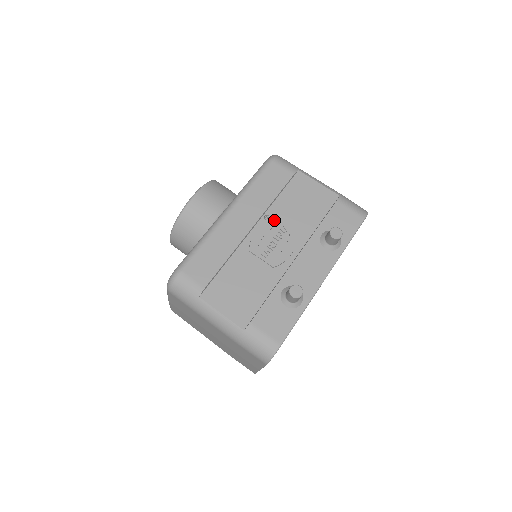
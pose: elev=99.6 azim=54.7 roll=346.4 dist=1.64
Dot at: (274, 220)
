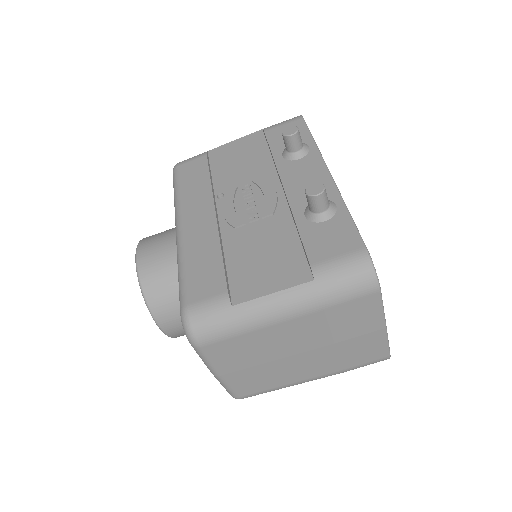
Dot at: (229, 190)
